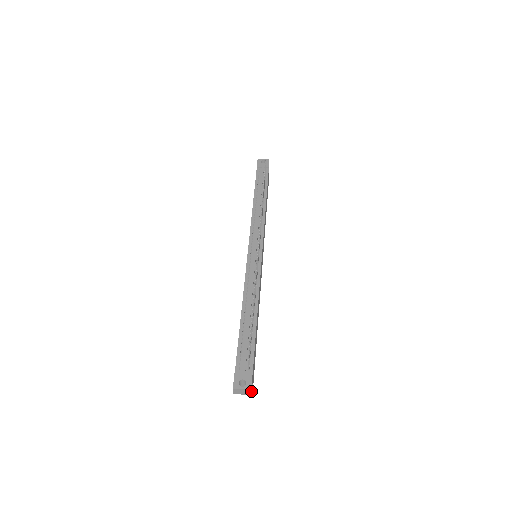
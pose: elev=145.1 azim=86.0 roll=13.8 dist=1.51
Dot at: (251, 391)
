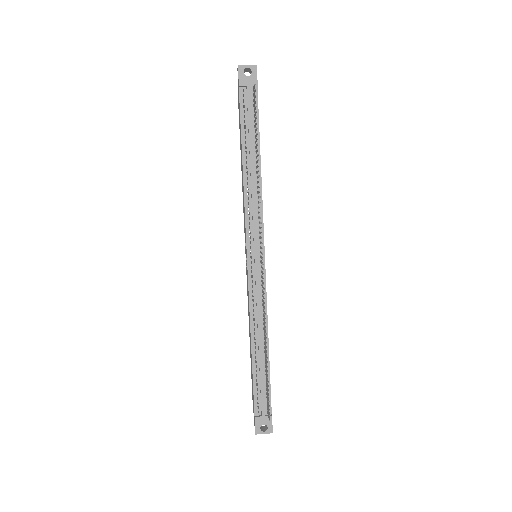
Dot at: (272, 430)
